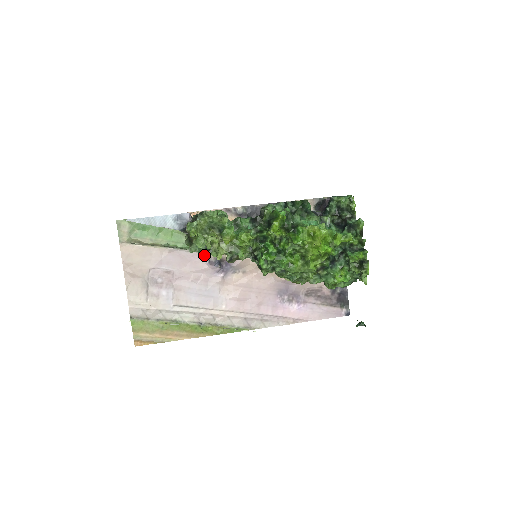
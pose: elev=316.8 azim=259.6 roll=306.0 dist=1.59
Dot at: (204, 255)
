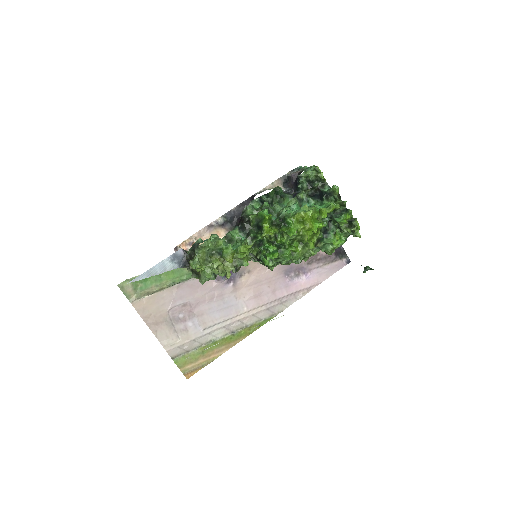
Dot at: occluded
